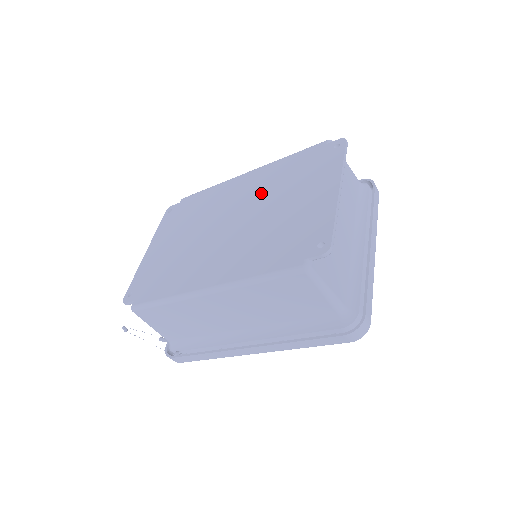
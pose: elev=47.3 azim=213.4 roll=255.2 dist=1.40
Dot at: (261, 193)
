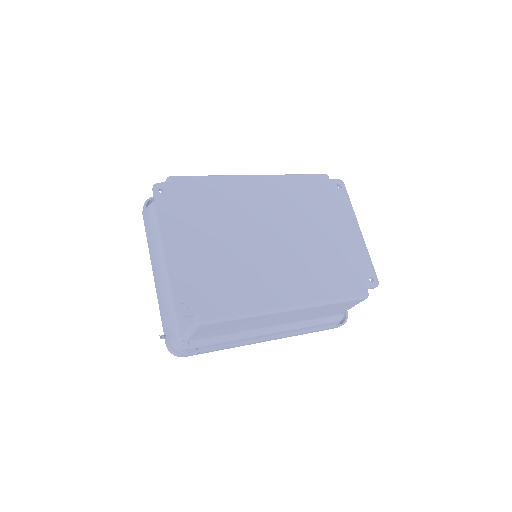
Dot at: (291, 211)
